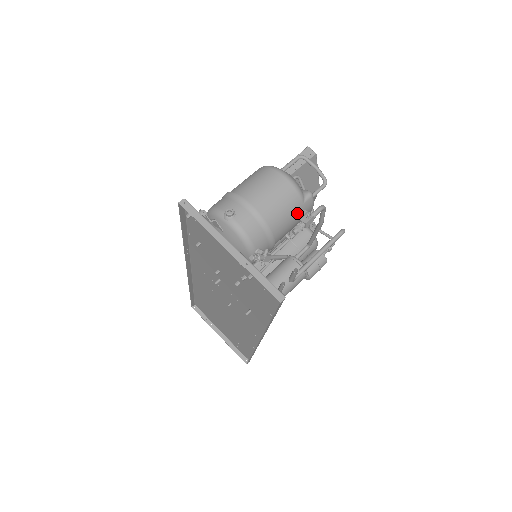
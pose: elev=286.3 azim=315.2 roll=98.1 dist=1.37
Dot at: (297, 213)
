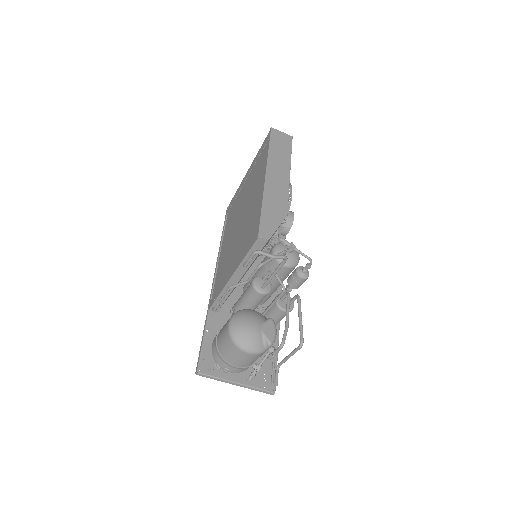
Dot at: occluded
